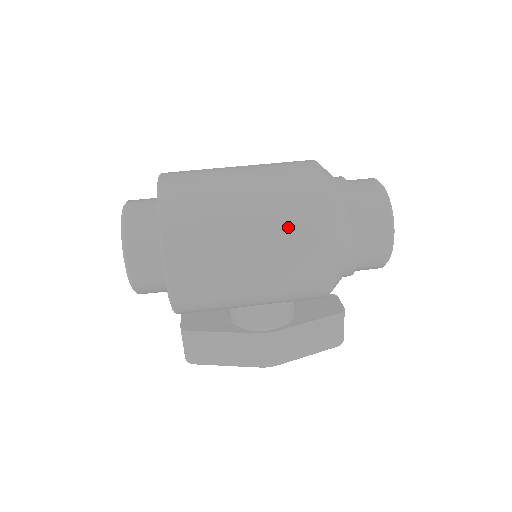
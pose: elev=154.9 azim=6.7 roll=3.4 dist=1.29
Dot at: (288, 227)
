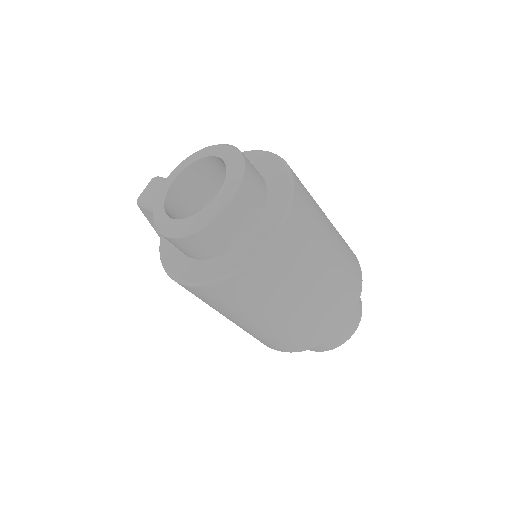
Dot at: (272, 338)
